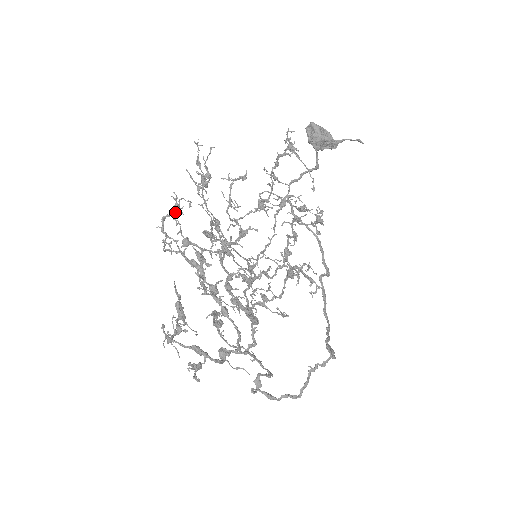
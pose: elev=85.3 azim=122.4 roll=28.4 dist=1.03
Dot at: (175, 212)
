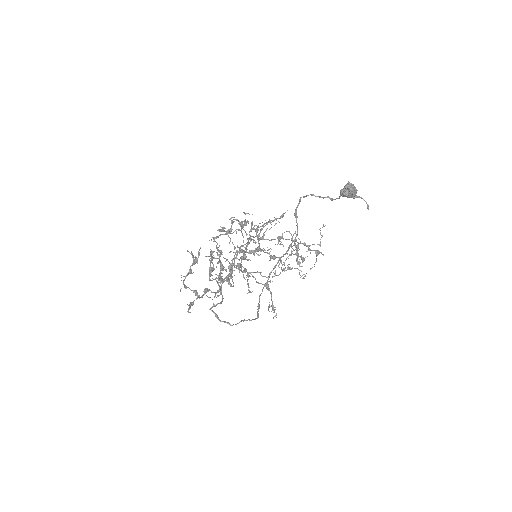
Dot at: occluded
